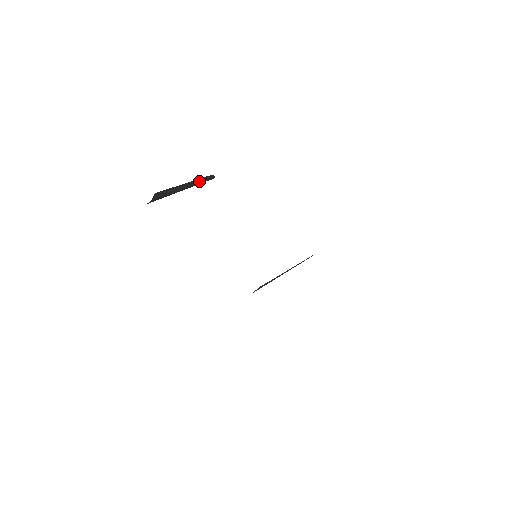
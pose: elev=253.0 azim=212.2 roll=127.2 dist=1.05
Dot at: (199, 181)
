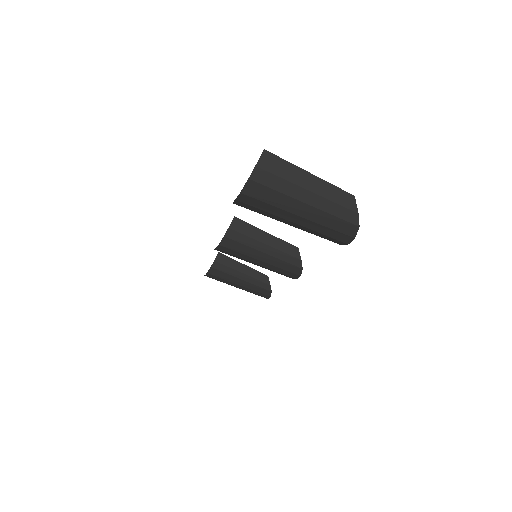
Dot at: (256, 275)
